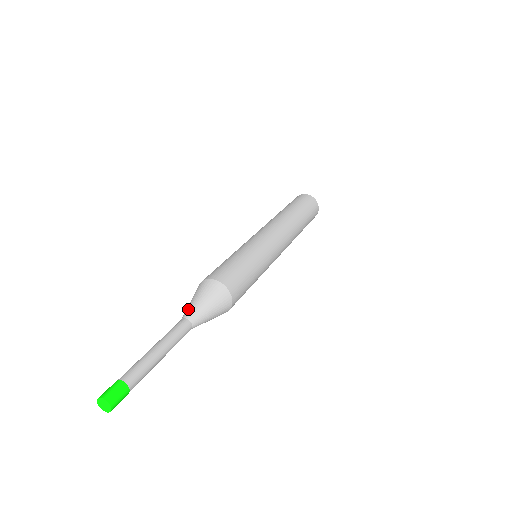
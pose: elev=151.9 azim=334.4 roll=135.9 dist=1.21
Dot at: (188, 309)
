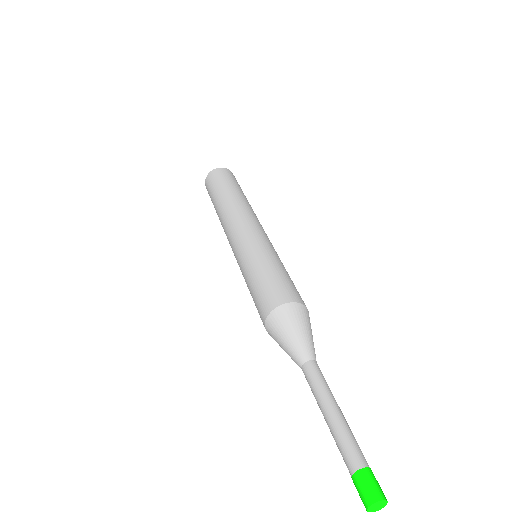
Dot at: (302, 348)
